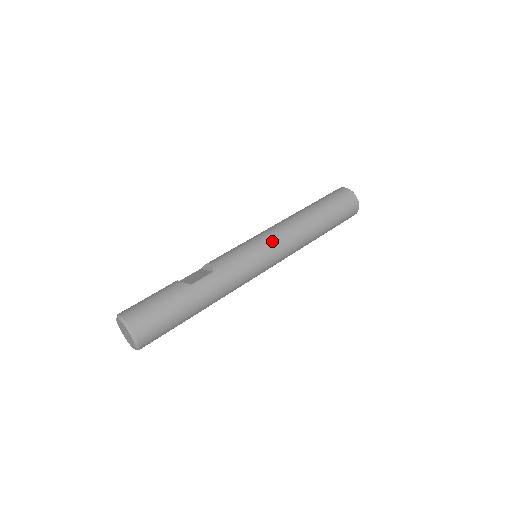
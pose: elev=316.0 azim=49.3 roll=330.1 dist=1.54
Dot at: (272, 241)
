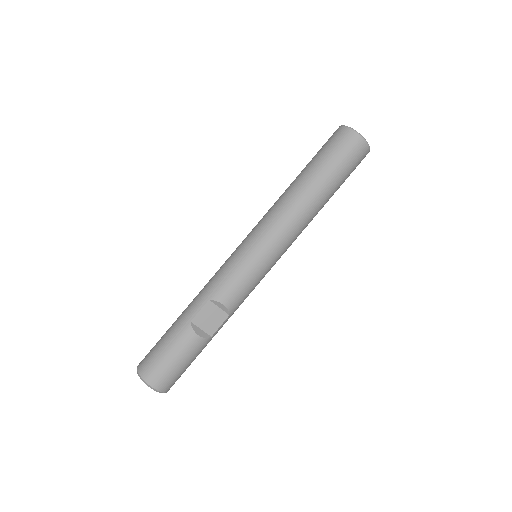
Dot at: occluded
